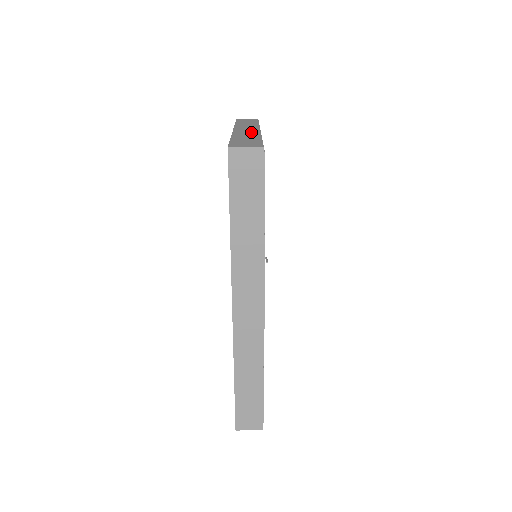
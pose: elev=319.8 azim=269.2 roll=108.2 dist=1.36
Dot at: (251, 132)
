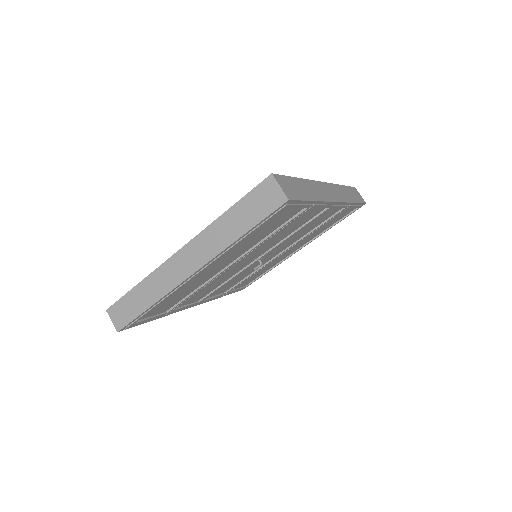
Dot at: (170, 280)
